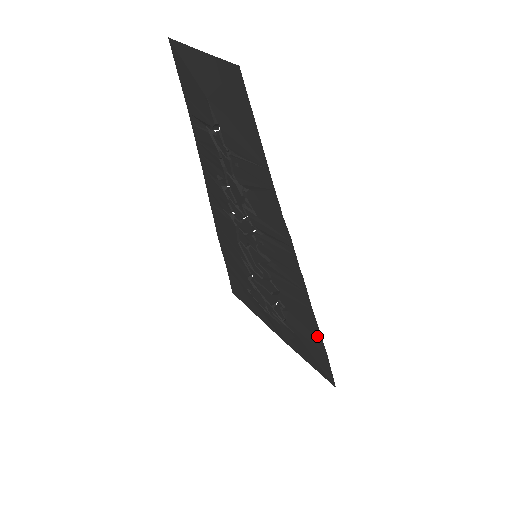
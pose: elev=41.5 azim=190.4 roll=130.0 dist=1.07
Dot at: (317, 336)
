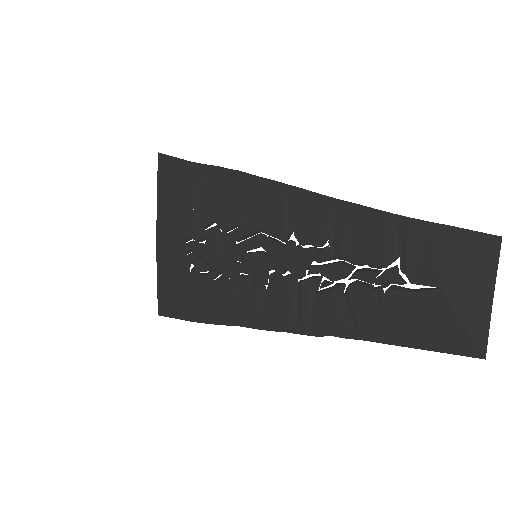
Dot at: (209, 317)
